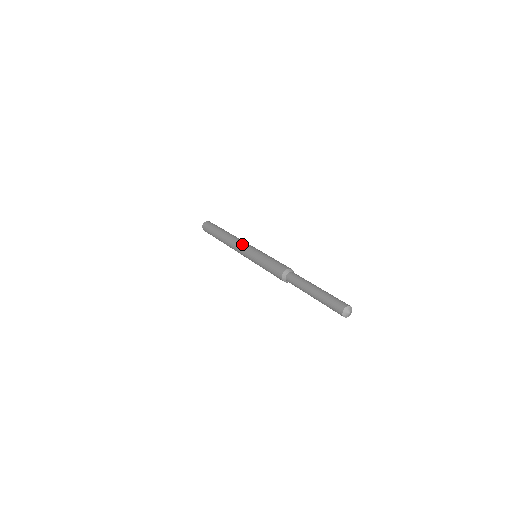
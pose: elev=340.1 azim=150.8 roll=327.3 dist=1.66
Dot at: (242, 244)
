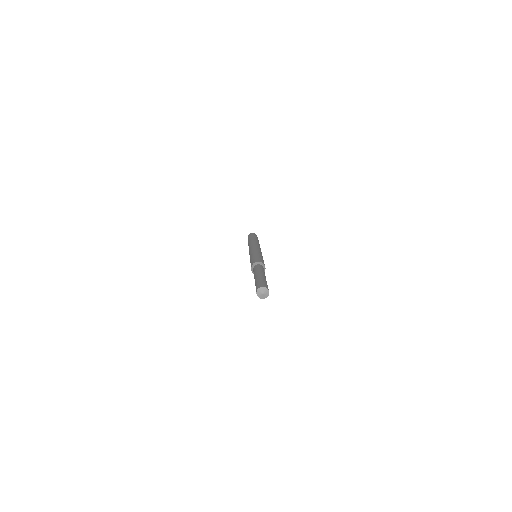
Dot at: (252, 246)
